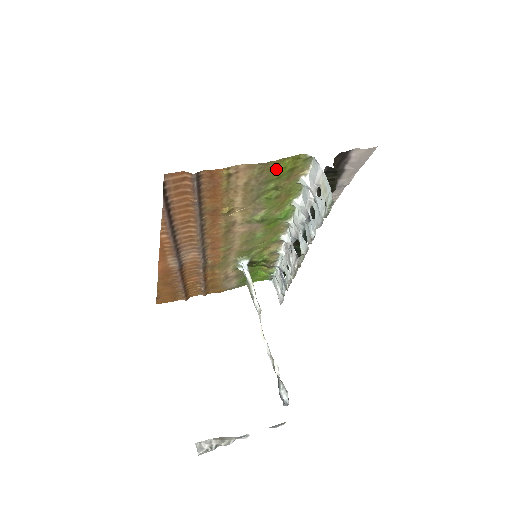
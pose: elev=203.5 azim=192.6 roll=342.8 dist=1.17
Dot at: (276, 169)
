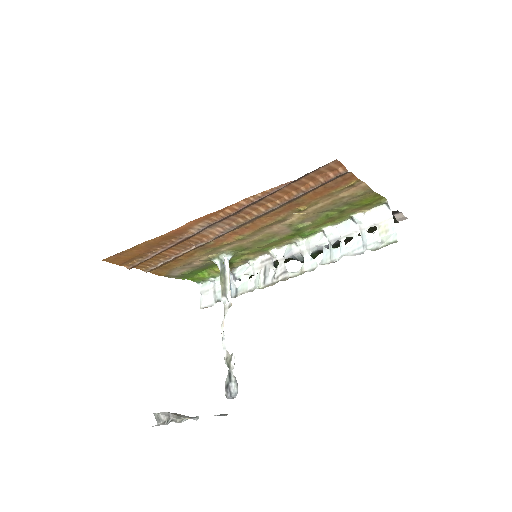
Dot at: (367, 199)
